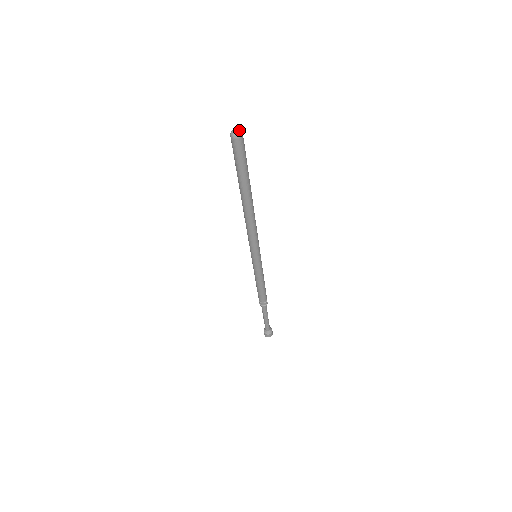
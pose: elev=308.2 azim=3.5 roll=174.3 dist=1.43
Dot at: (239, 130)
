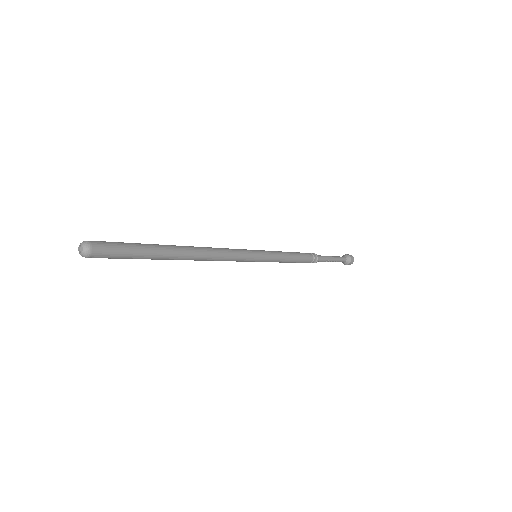
Dot at: (82, 251)
